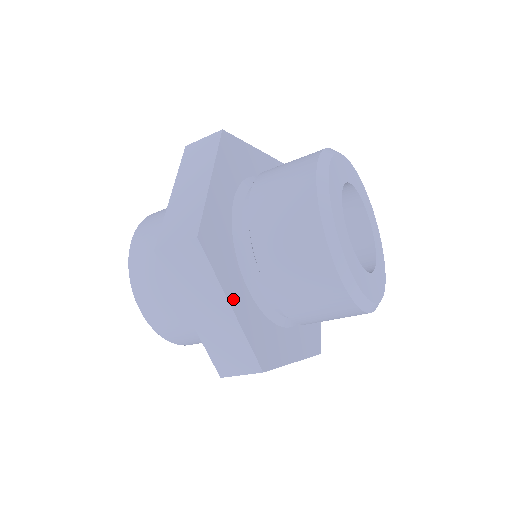
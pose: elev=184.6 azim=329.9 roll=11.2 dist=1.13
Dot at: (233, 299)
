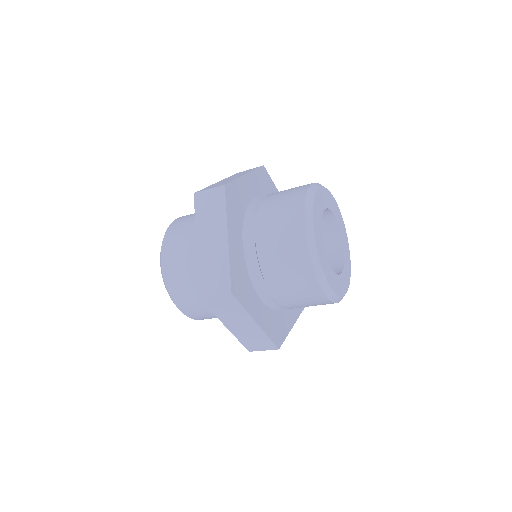
Dot at: (256, 316)
